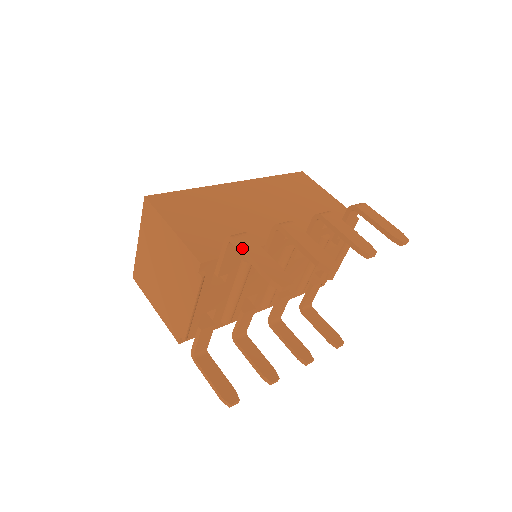
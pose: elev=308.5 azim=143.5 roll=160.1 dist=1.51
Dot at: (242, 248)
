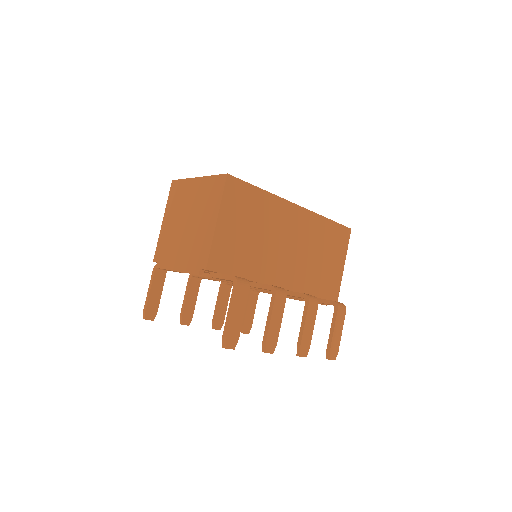
Dot at: (234, 299)
